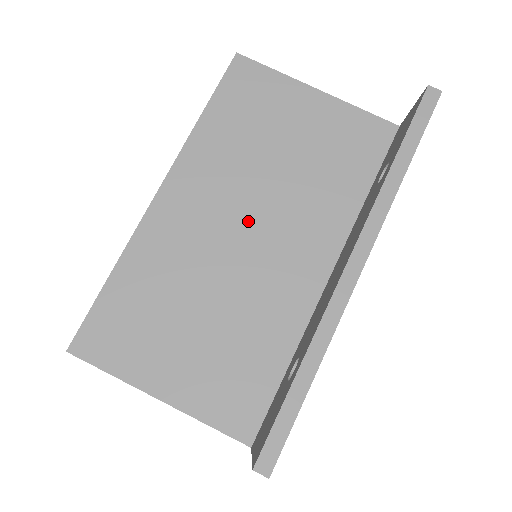
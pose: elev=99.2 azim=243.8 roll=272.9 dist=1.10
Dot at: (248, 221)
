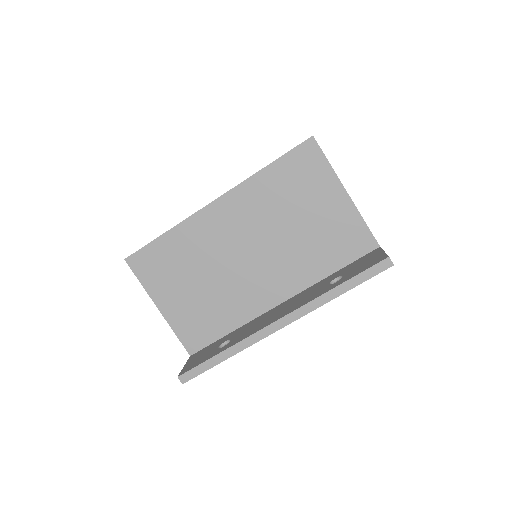
Dot at: (254, 249)
